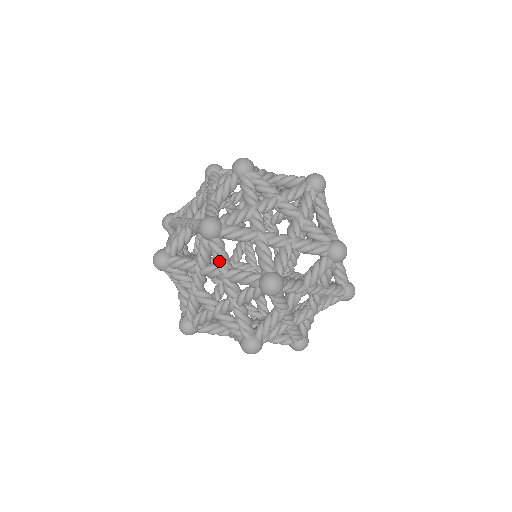
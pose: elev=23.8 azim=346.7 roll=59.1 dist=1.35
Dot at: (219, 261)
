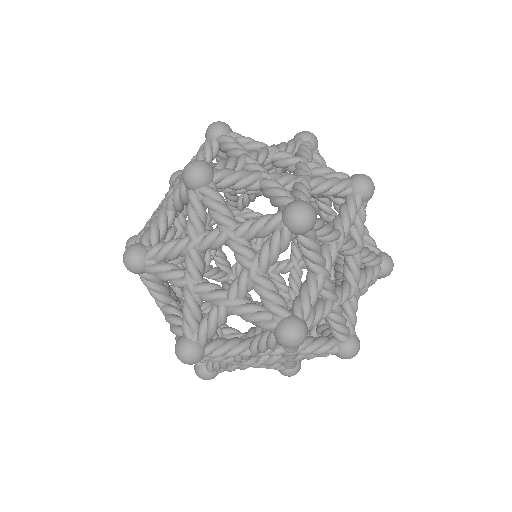
Dot at: (233, 356)
